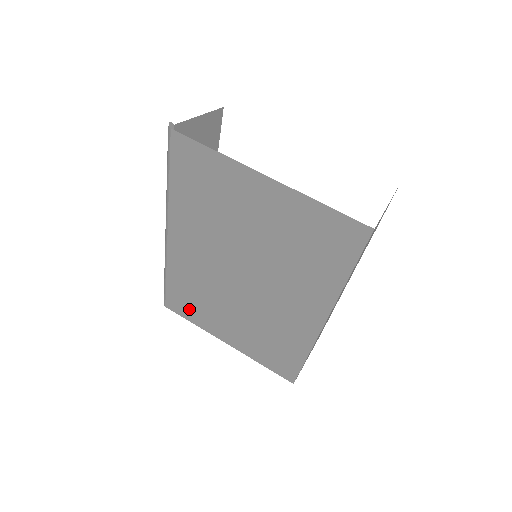
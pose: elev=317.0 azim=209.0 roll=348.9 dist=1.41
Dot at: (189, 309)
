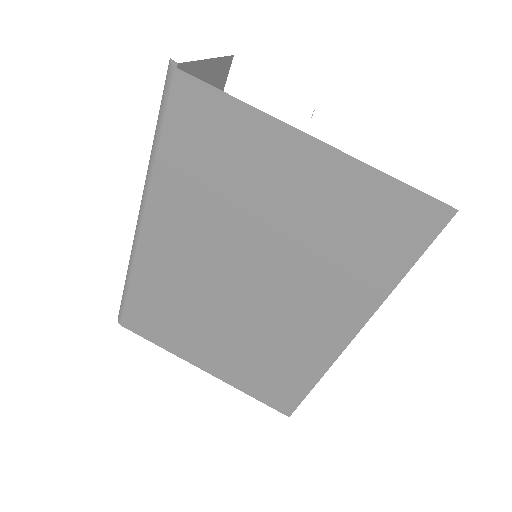
Dot at: (156, 327)
